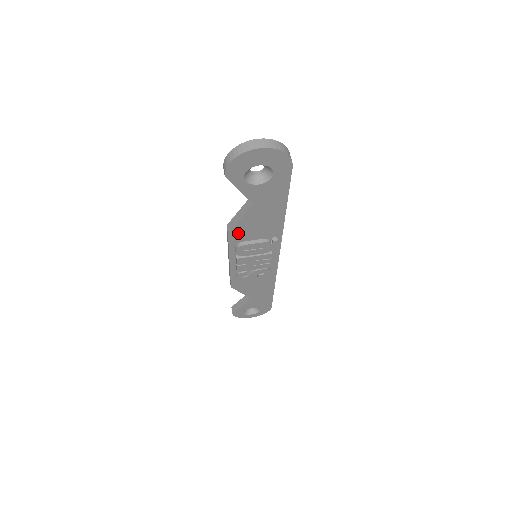
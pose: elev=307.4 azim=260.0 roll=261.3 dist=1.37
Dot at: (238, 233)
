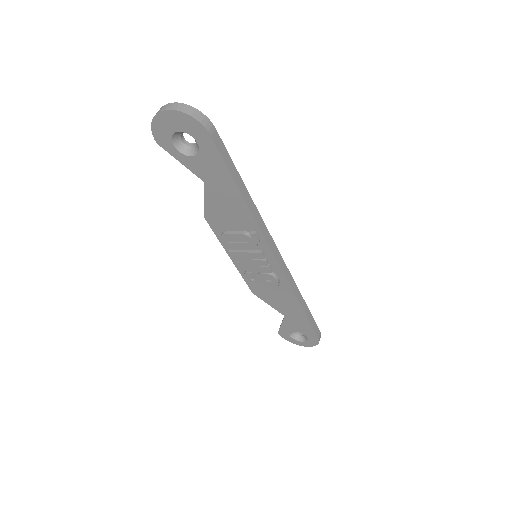
Dot at: (214, 218)
